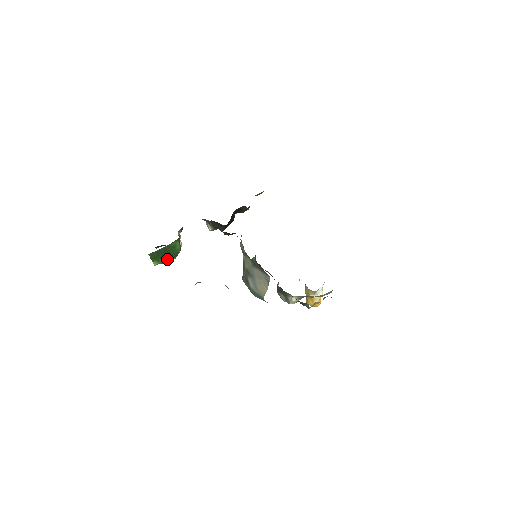
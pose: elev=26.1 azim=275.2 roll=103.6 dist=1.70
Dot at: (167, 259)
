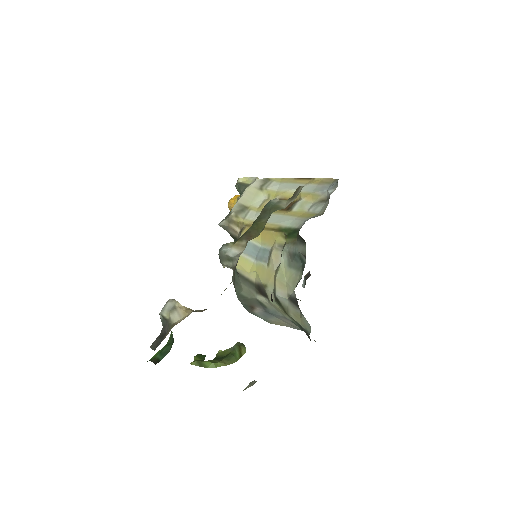
Dot at: occluded
